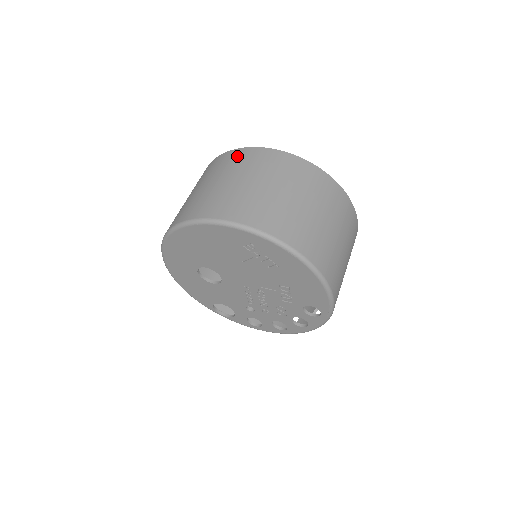
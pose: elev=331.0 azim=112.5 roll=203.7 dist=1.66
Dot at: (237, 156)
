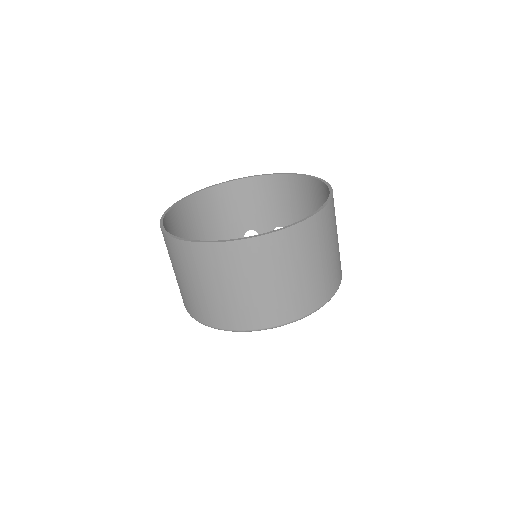
Dot at: (229, 255)
